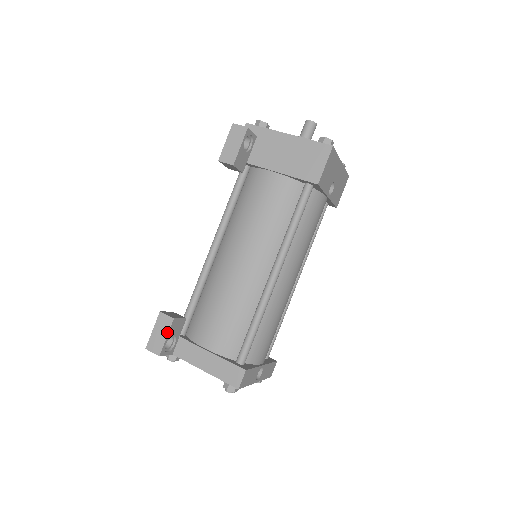
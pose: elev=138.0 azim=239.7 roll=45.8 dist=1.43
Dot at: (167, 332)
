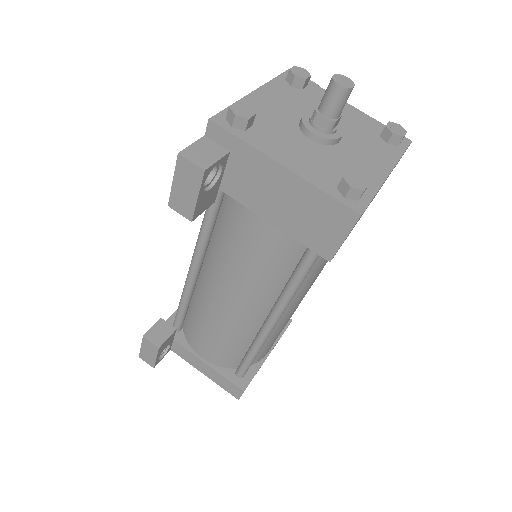
Dot at: (155, 355)
